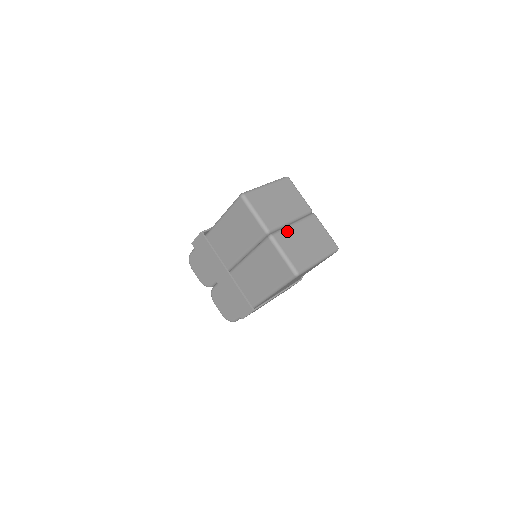
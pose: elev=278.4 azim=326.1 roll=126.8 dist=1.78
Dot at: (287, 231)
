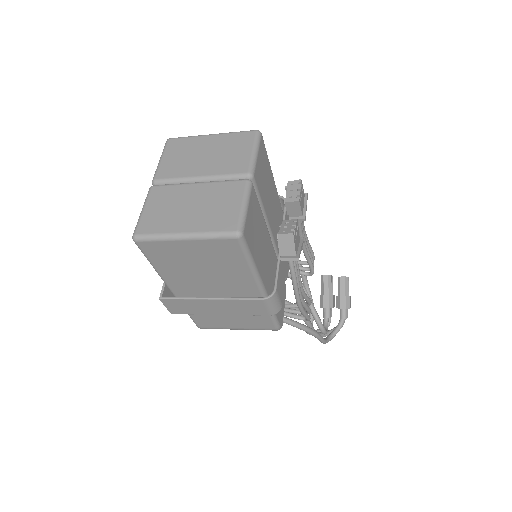
Dot at: (177, 187)
